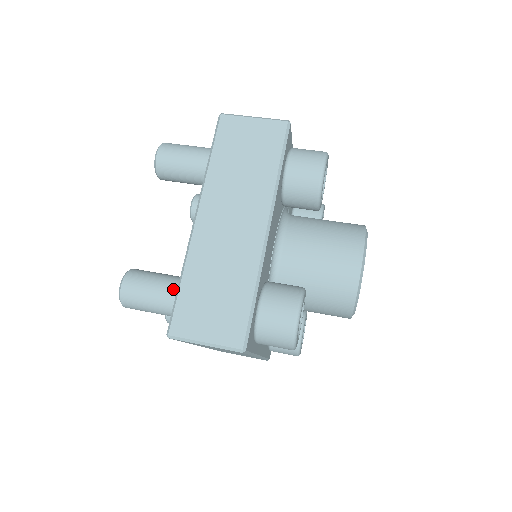
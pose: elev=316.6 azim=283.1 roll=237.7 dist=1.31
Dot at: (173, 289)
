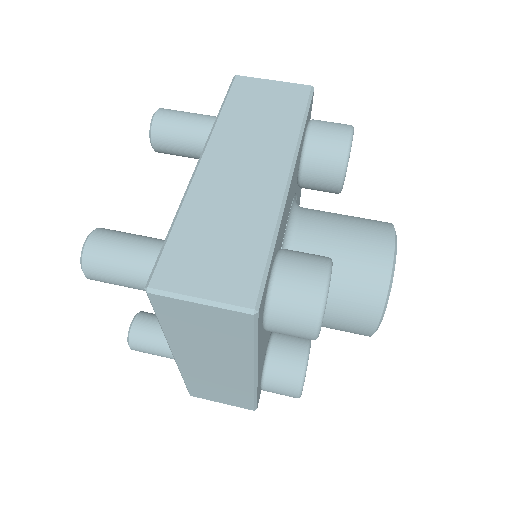
Dot at: occluded
